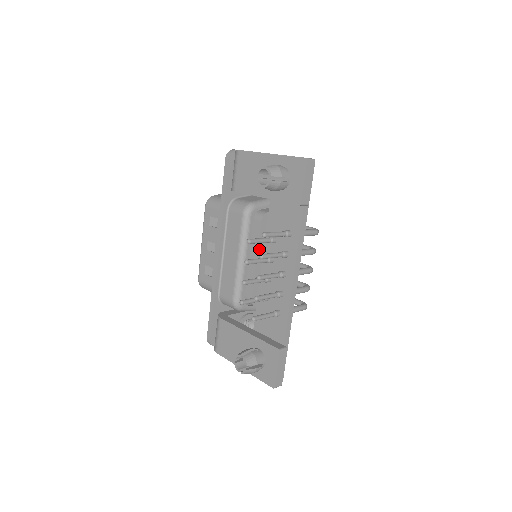
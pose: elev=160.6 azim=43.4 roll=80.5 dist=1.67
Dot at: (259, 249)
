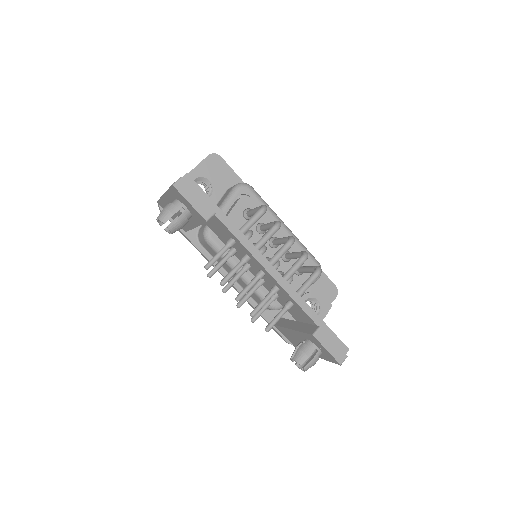
Dot at: occluded
